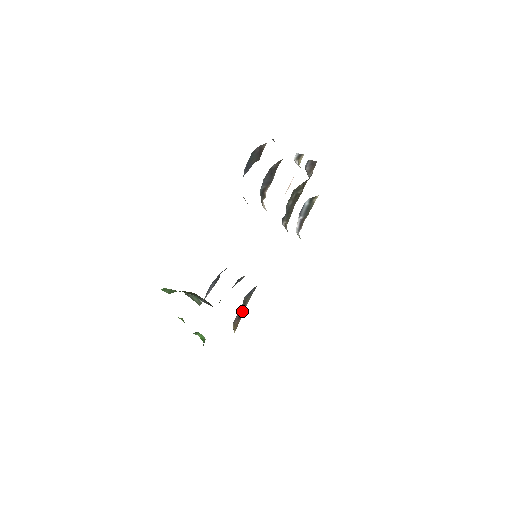
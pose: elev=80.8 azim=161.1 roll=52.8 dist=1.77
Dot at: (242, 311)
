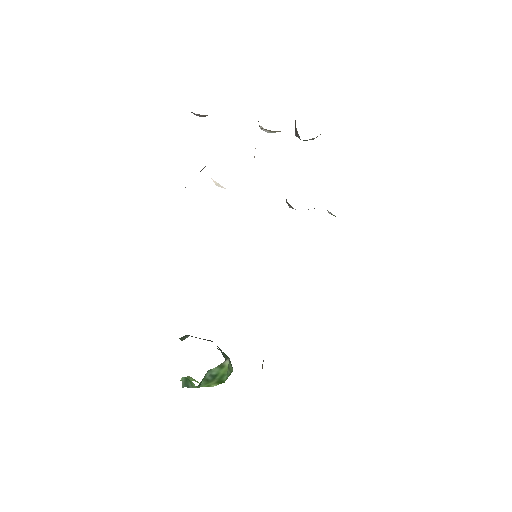
Dot at: occluded
